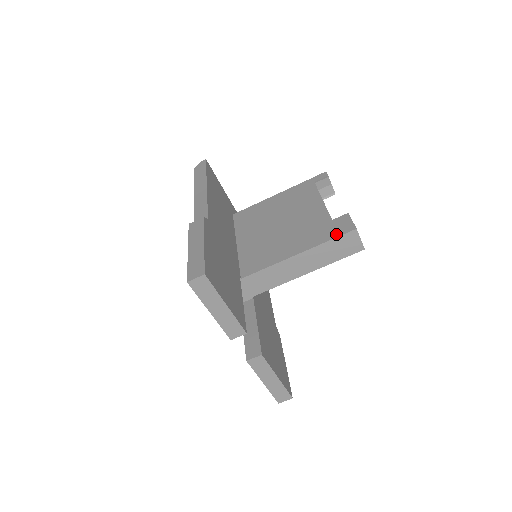
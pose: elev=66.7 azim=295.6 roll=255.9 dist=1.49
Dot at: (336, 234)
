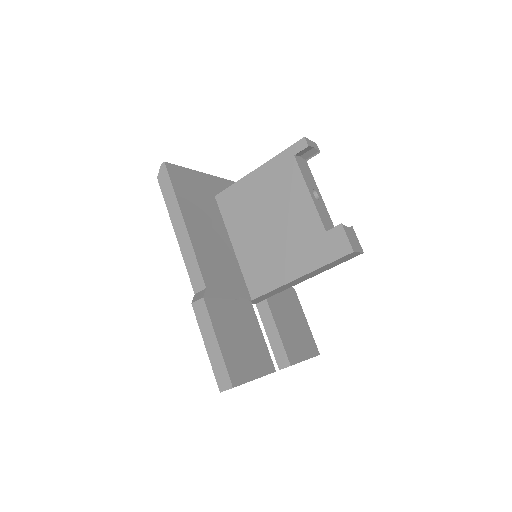
Dot at: (333, 256)
